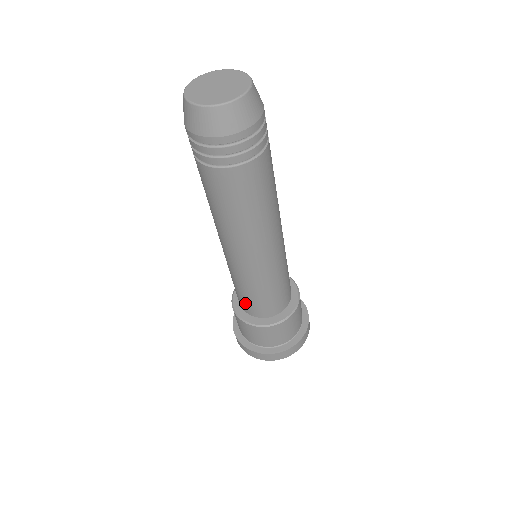
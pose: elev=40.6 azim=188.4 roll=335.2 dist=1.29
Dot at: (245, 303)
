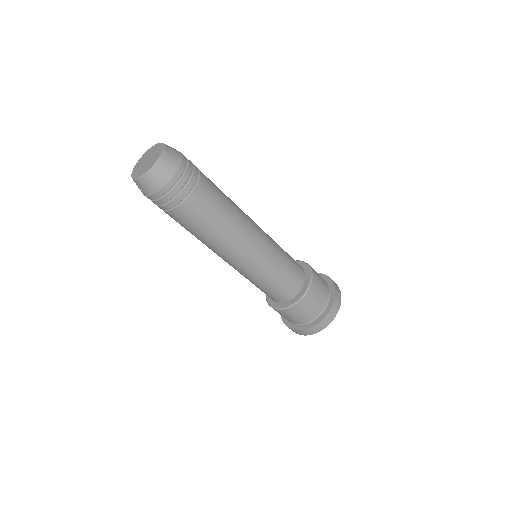
Dot at: occluded
